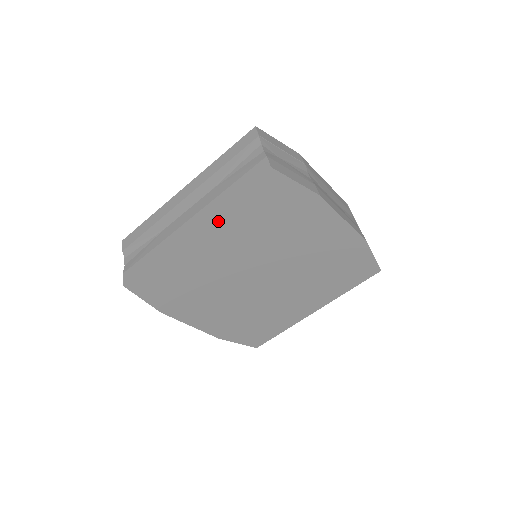
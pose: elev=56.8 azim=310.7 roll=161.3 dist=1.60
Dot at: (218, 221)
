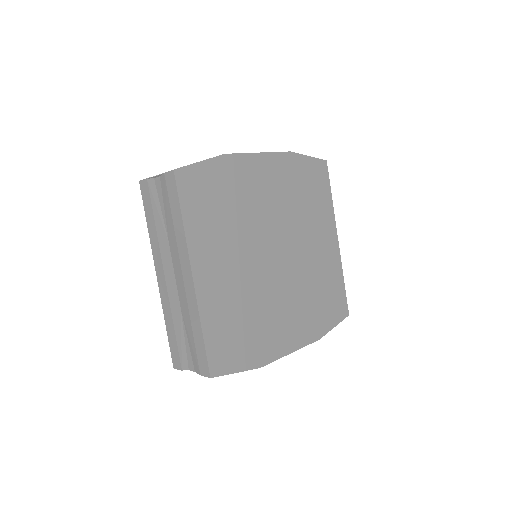
Dot at: (197, 247)
